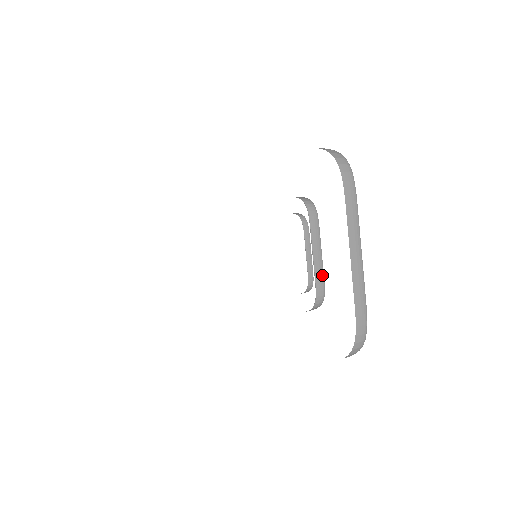
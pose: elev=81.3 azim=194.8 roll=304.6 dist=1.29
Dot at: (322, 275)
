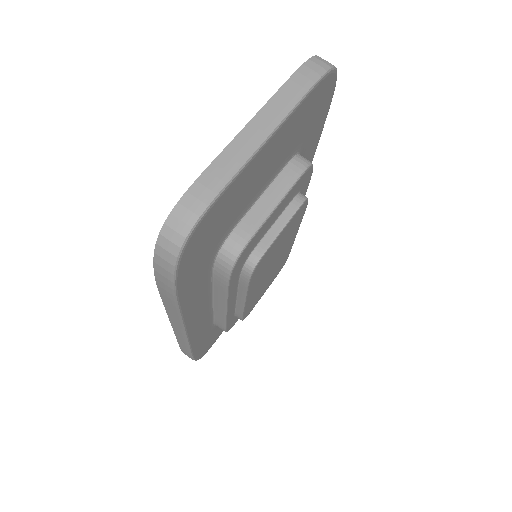
Dot at: (257, 224)
